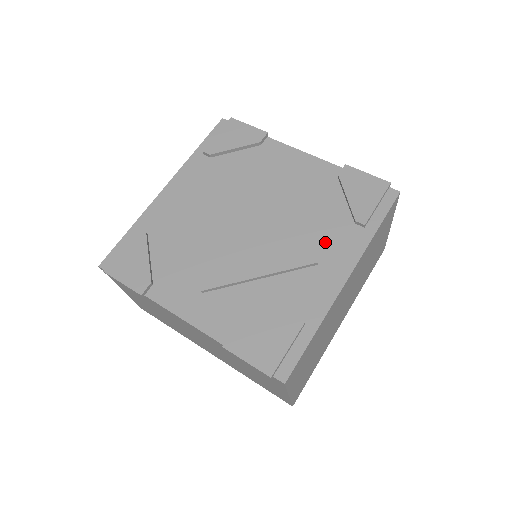
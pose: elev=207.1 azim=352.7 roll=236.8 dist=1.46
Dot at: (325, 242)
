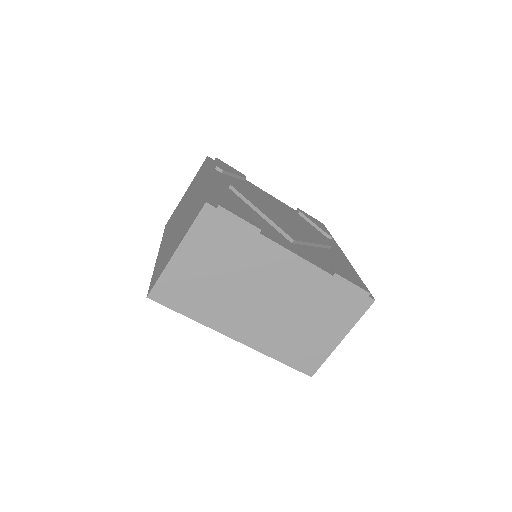
Dot at: occluded
